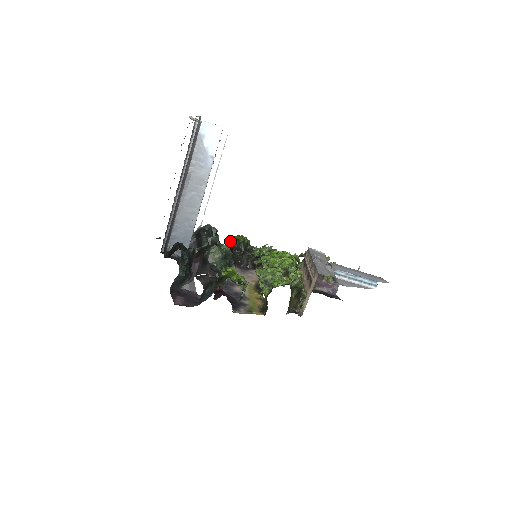
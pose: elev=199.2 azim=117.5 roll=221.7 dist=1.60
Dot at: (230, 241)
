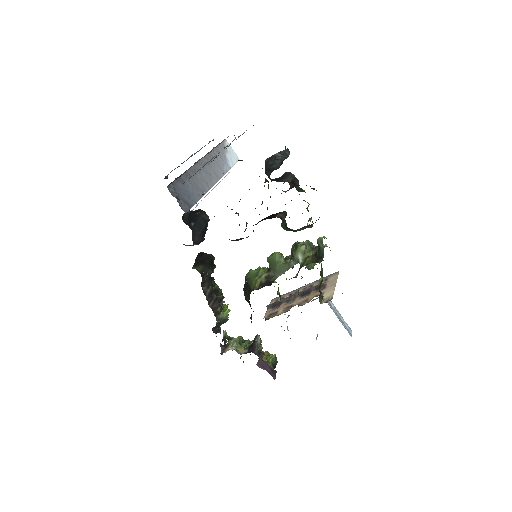
Dot at: (202, 252)
